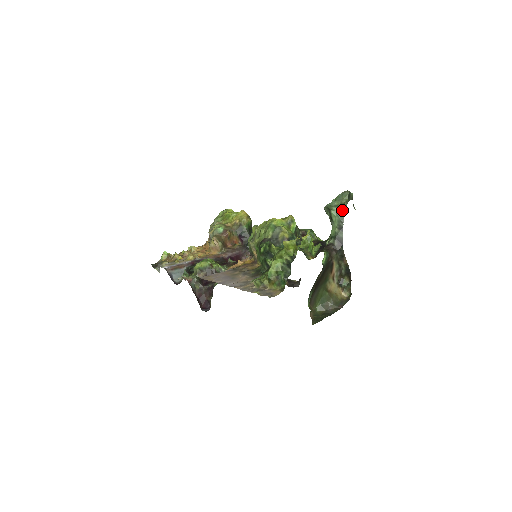
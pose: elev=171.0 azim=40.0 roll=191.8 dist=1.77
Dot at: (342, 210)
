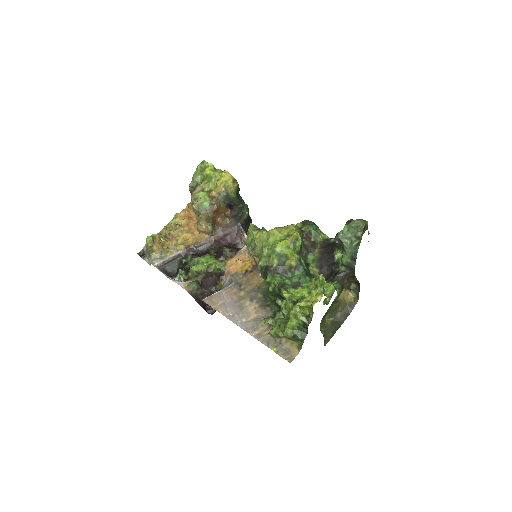
Dot at: (356, 243)
